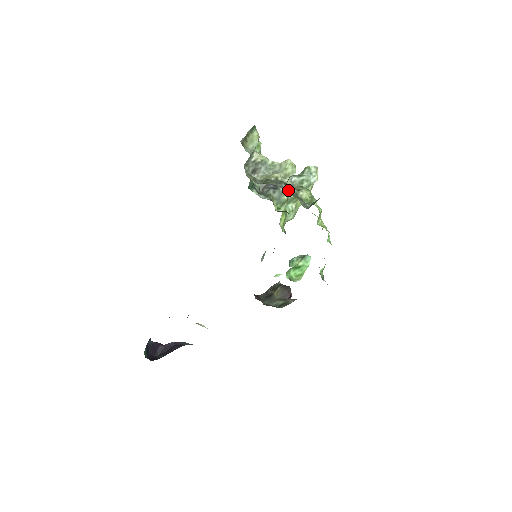
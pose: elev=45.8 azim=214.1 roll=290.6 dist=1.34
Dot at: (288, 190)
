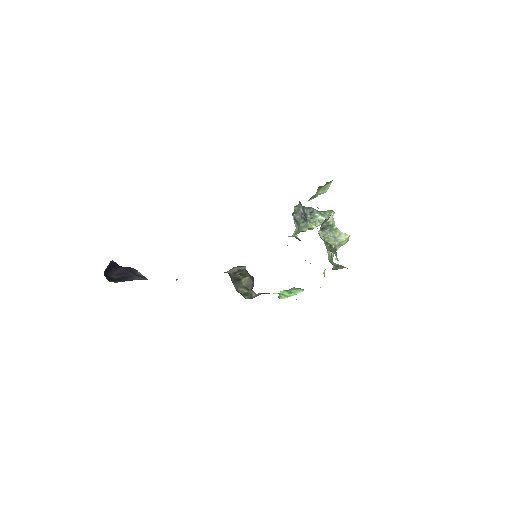
Dot at: (336, 258)
